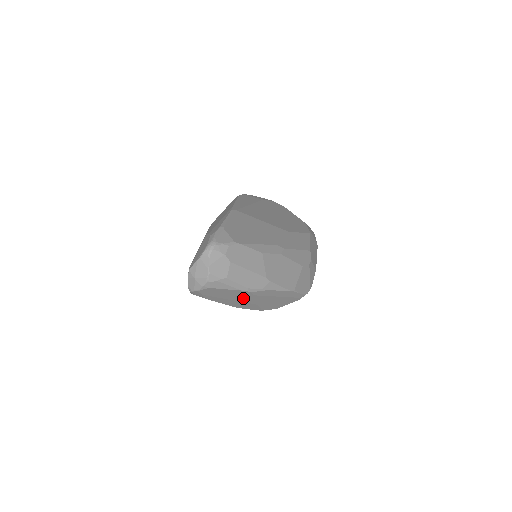
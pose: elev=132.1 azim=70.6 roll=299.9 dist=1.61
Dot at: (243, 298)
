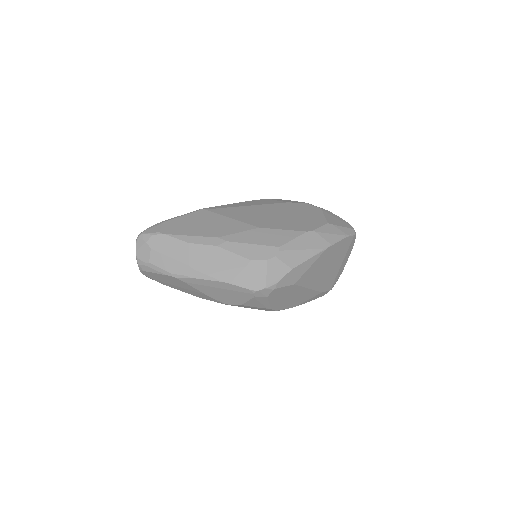
Dot at: (183, 285)
